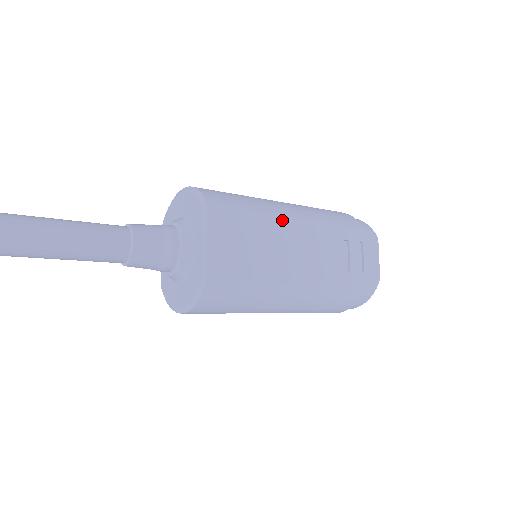
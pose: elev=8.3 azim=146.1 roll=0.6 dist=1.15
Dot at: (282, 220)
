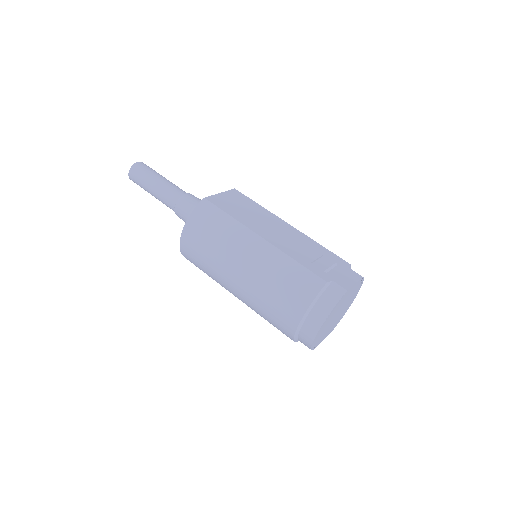
Dot at: (278, 219)
